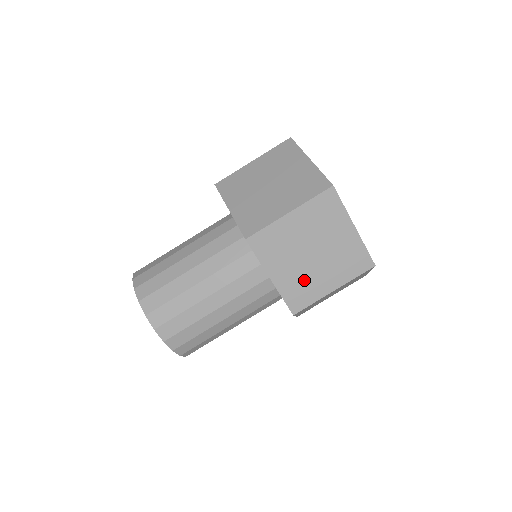
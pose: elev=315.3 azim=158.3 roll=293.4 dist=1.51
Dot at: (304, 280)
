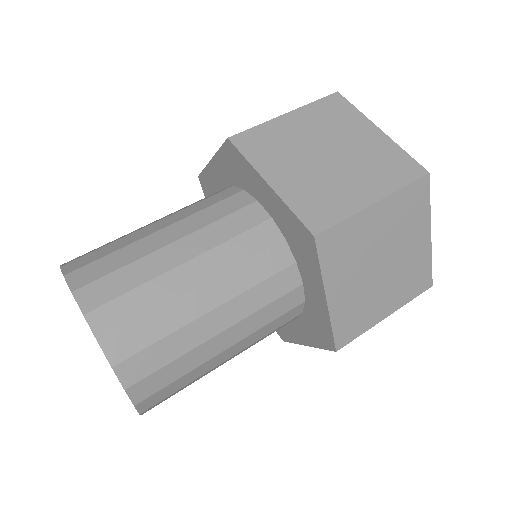
Dot at: (322, 187)
